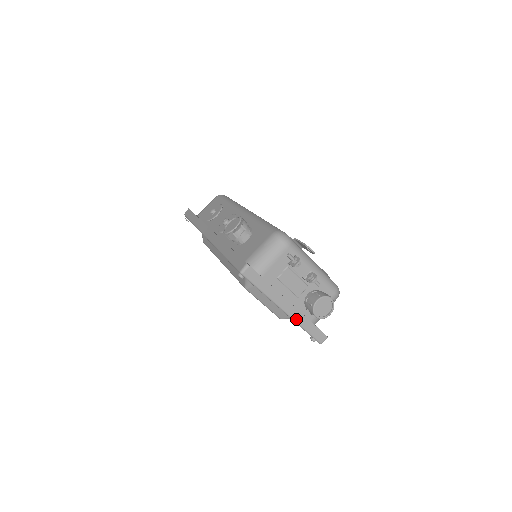
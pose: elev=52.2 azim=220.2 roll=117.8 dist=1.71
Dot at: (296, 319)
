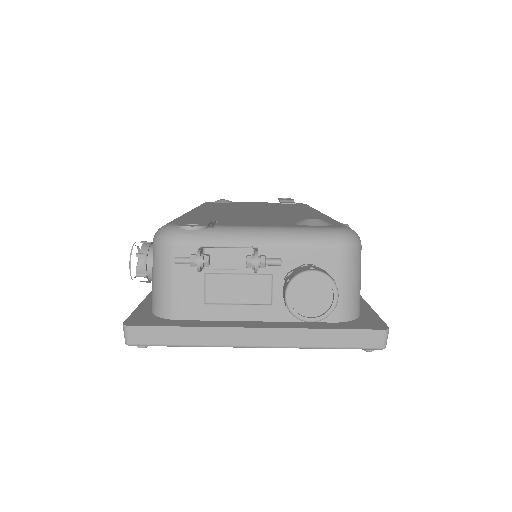
Dot at: (291, 344)
